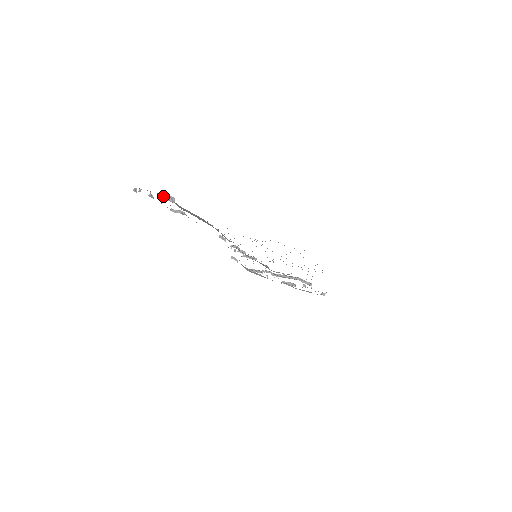
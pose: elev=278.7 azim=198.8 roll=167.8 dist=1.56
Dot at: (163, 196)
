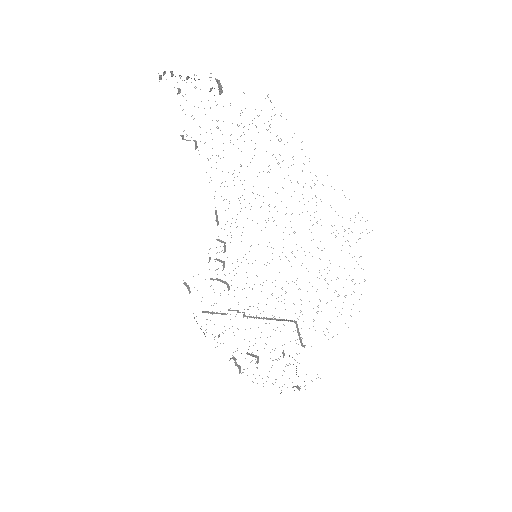
Dot at: occluded
